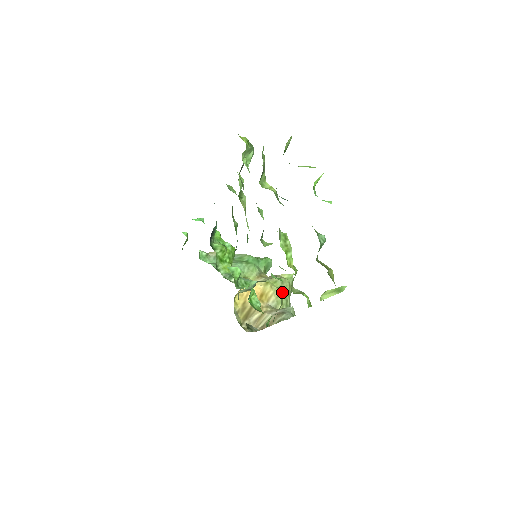
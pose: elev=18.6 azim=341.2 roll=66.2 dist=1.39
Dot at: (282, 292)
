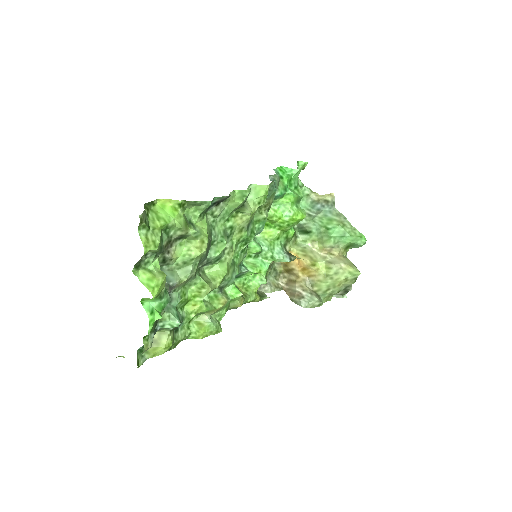
Dot at: (327, 280)
